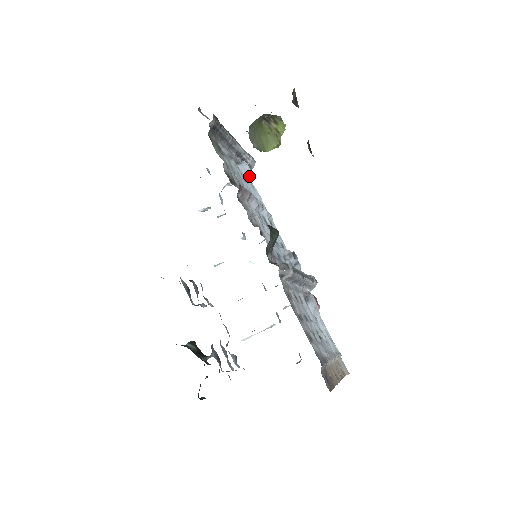
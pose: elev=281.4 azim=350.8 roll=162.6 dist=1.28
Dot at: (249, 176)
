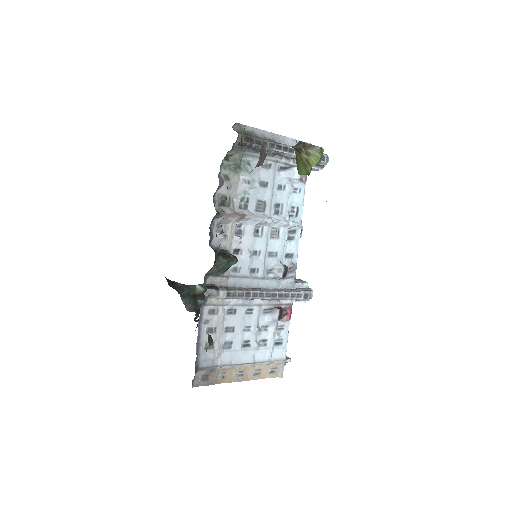
Dot at: (300, 180)
